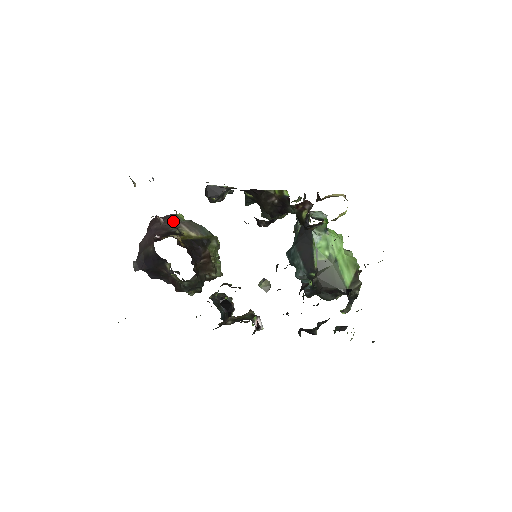
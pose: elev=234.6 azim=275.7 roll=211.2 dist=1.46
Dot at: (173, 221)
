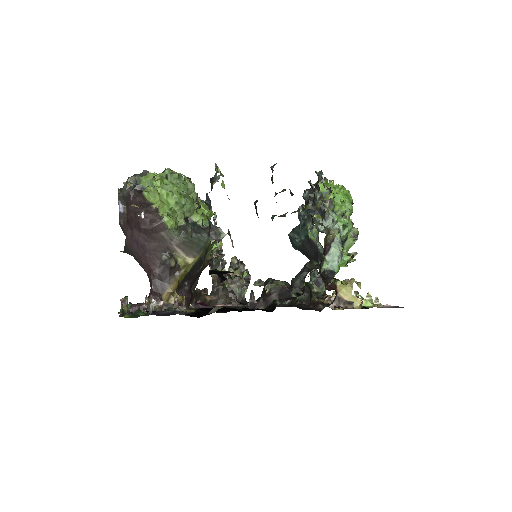
Dot at: (164, 239)
